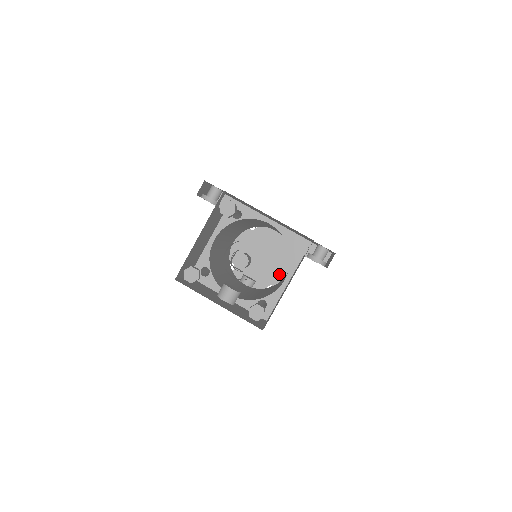
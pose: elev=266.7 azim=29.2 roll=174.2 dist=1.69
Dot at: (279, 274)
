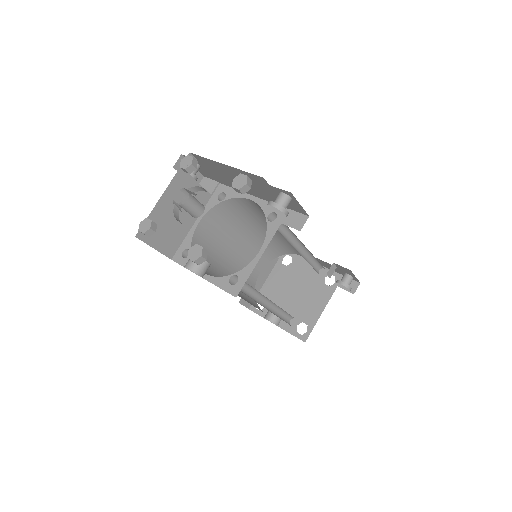
Dot at: (312, 309)
